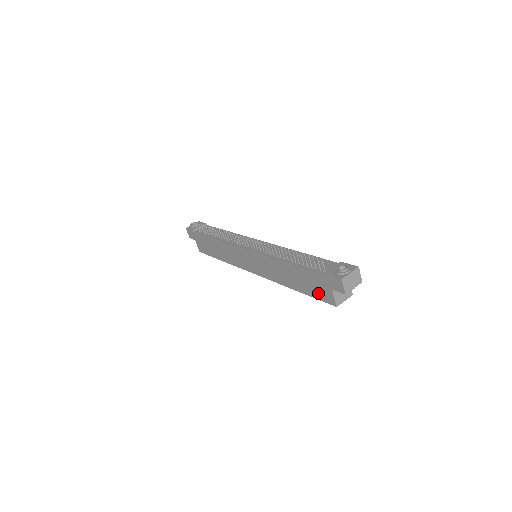
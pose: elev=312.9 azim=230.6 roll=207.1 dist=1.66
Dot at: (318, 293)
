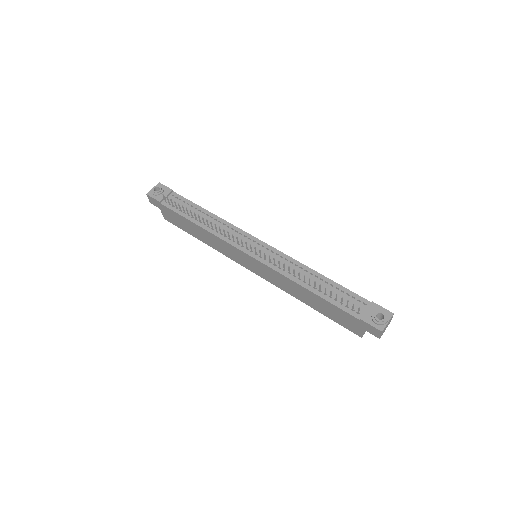
Dot at: (342, 322)
